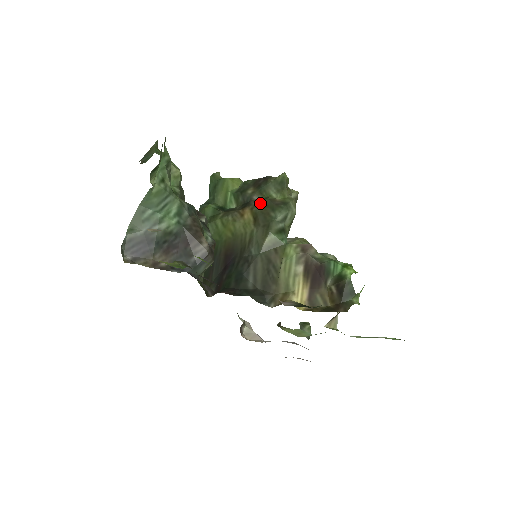
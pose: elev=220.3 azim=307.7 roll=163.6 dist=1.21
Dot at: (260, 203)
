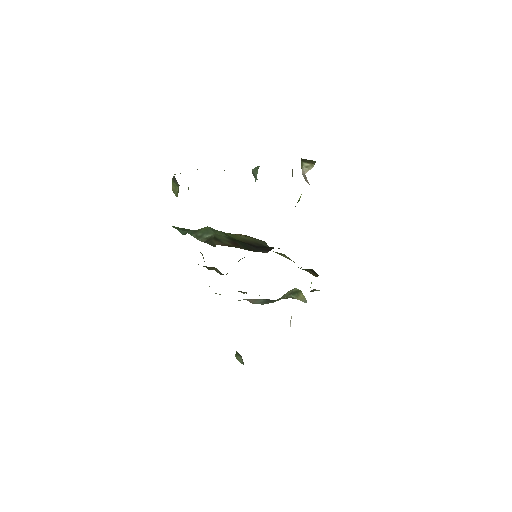
Dot at: occluded
